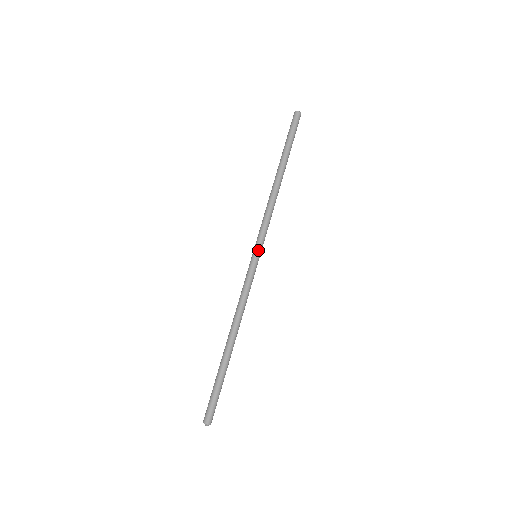
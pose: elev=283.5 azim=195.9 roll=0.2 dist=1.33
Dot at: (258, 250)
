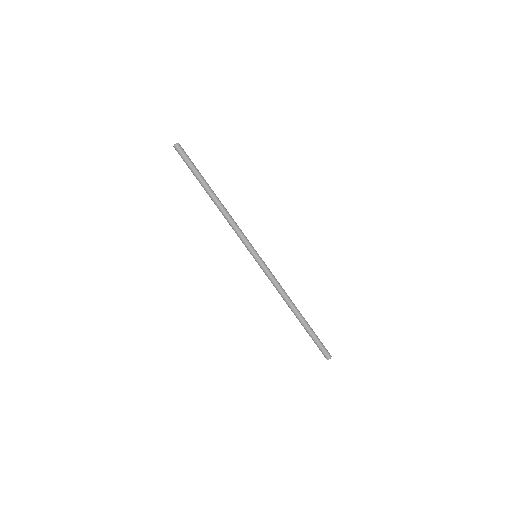
Dot at: (253, 253)
